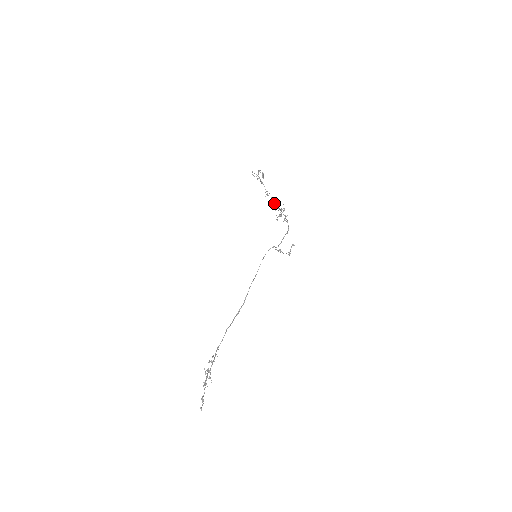
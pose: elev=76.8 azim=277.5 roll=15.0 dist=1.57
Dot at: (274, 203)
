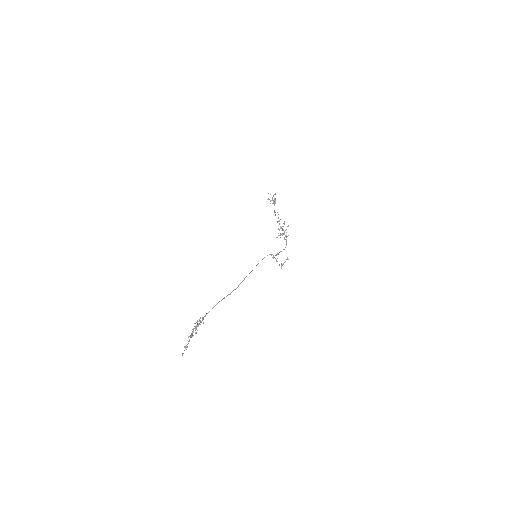
Dot at: occluded
